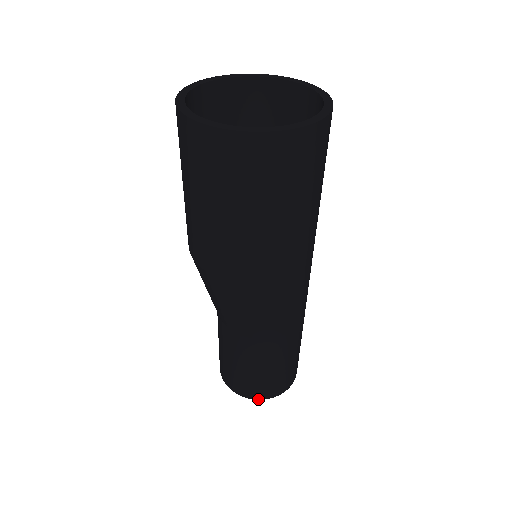
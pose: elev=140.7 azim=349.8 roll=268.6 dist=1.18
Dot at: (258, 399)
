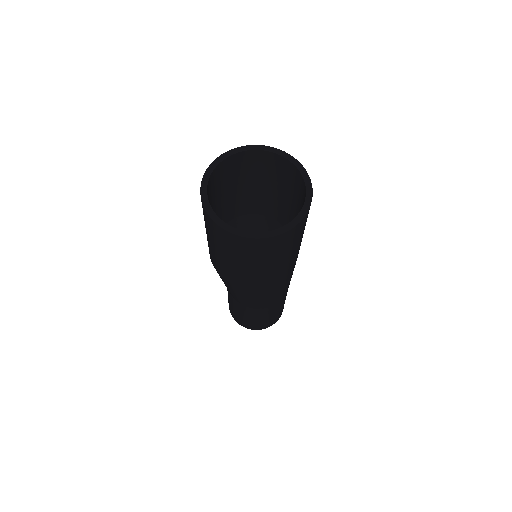
Dot at: (239, 324)
